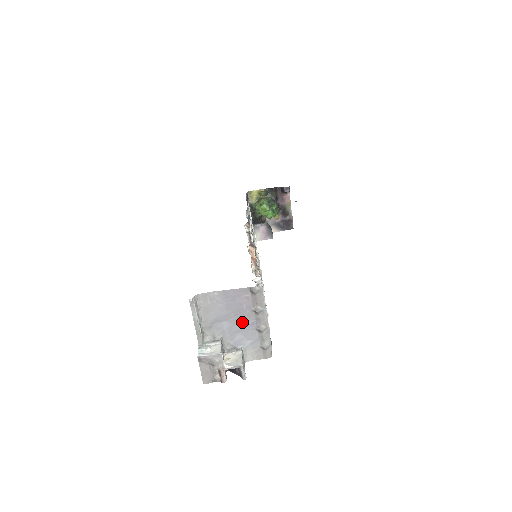
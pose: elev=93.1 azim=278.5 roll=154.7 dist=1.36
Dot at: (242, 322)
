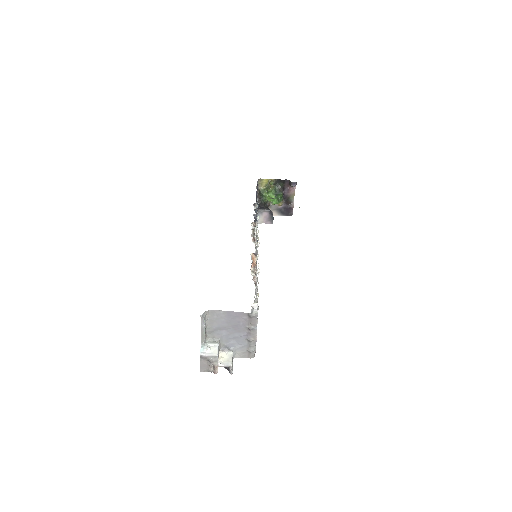
Dot at: (237, 333)
